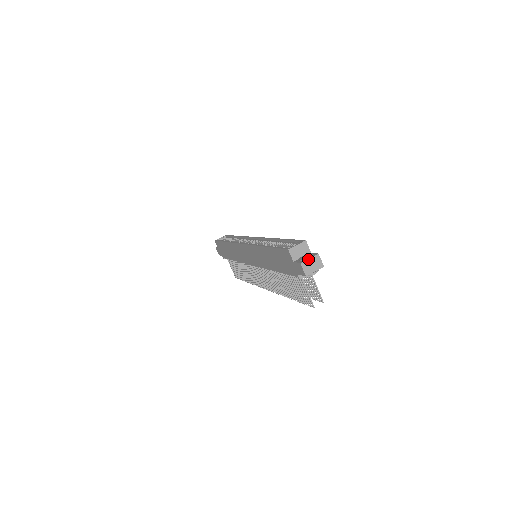
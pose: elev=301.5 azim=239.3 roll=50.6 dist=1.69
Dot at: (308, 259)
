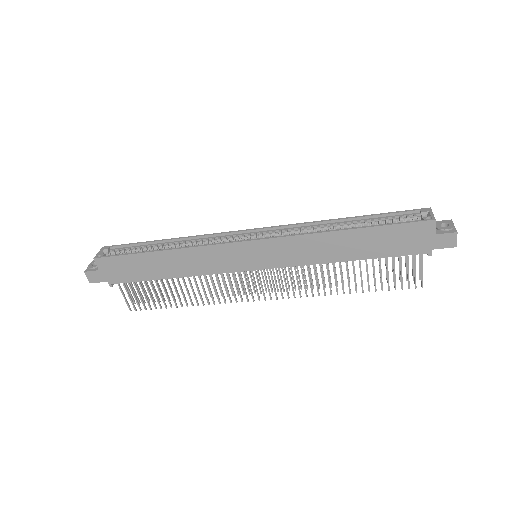
Dot at: occluded
